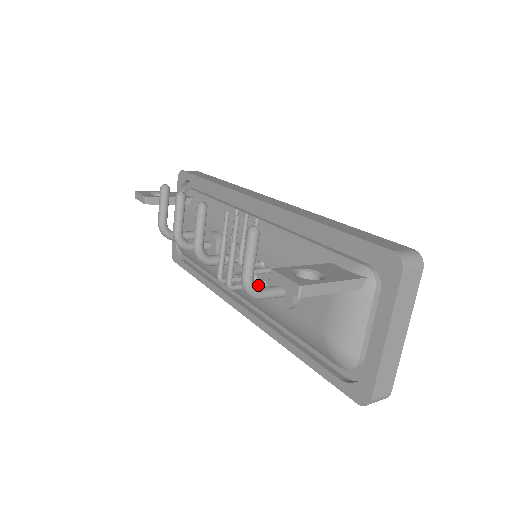
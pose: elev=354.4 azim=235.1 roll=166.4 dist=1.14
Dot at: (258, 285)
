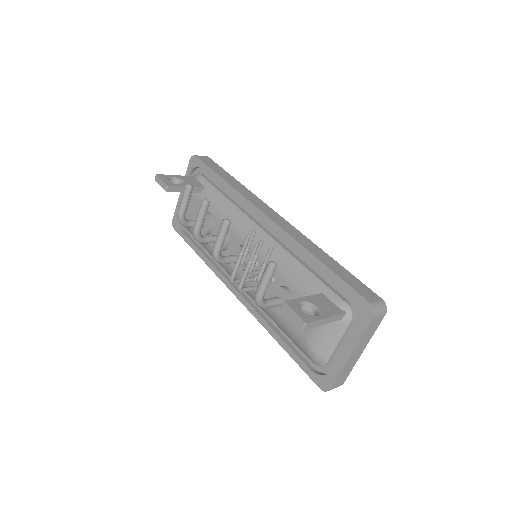
Dot at: occluded
